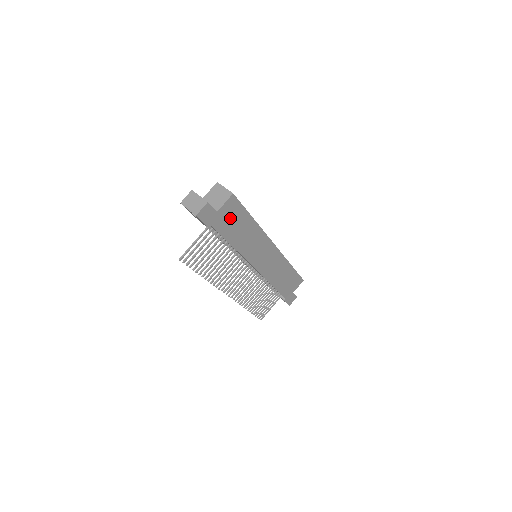
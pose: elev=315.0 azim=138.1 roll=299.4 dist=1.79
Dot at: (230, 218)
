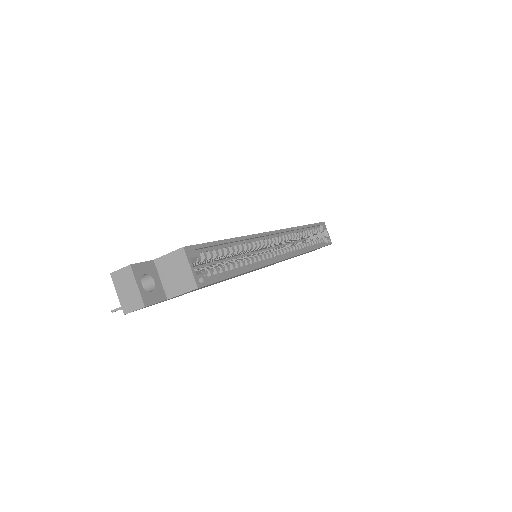
Dot at: occluded
